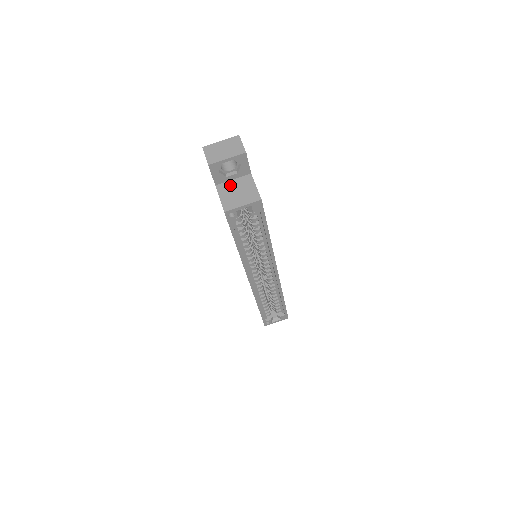
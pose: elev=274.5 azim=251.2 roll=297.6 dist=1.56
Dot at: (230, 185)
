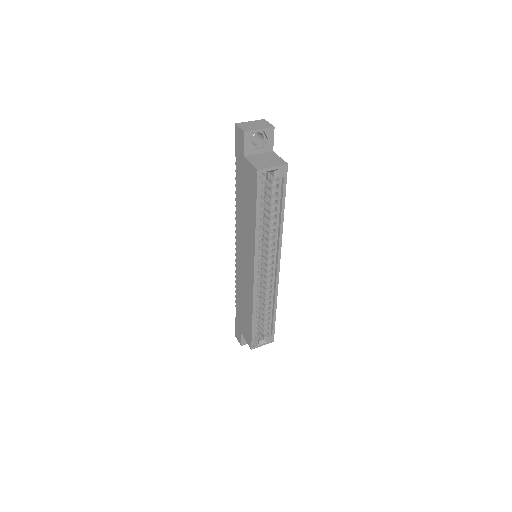
Dot at: (257, 156)
